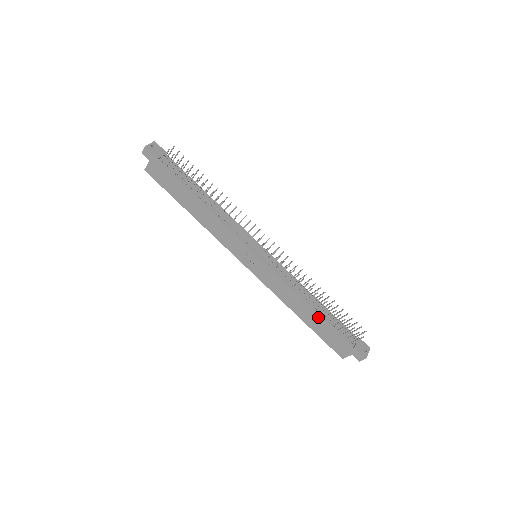
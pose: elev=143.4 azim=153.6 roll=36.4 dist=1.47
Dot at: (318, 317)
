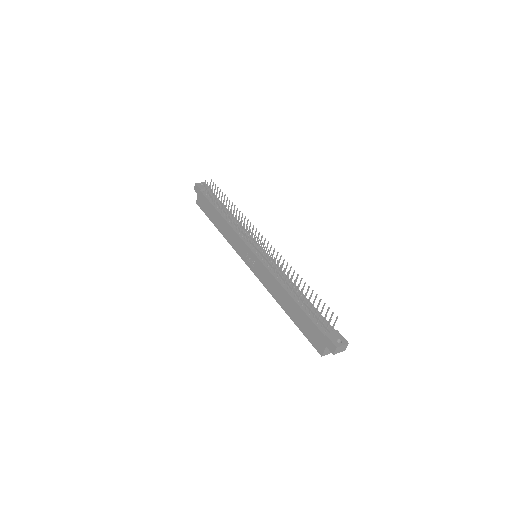
Dot at: (295, 305)
